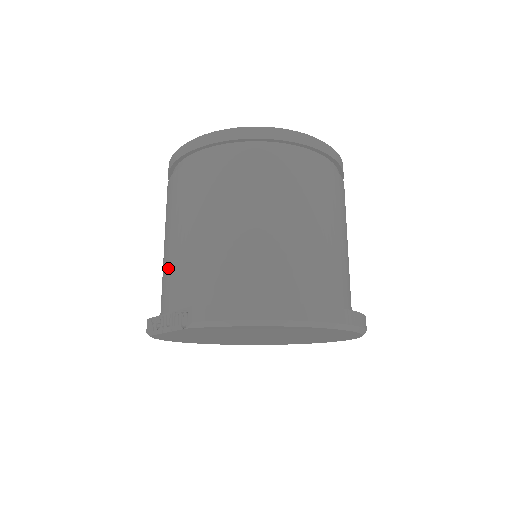
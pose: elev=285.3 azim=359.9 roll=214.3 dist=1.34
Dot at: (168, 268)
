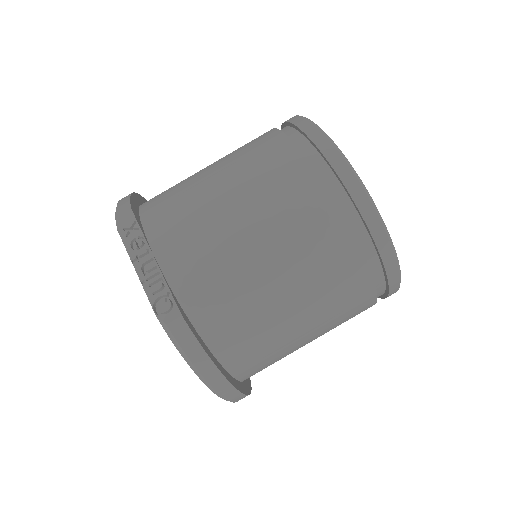
Dot at: (201, 226)
